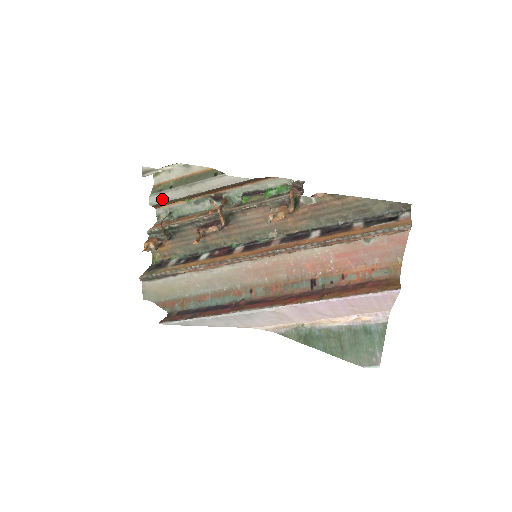
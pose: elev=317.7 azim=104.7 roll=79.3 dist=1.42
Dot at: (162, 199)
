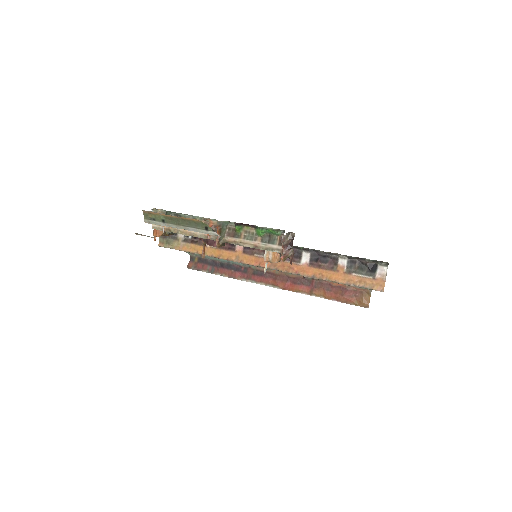
Dot at: occluded
